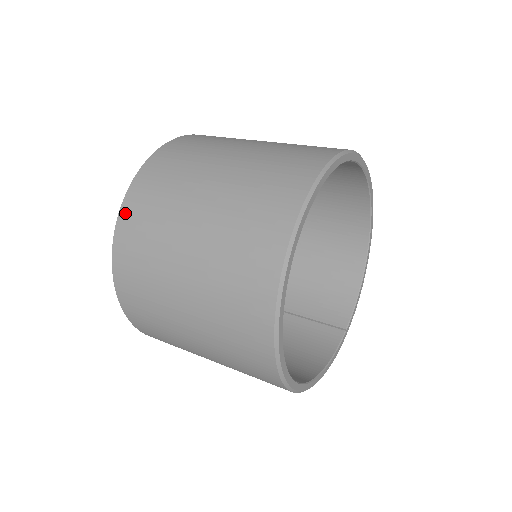
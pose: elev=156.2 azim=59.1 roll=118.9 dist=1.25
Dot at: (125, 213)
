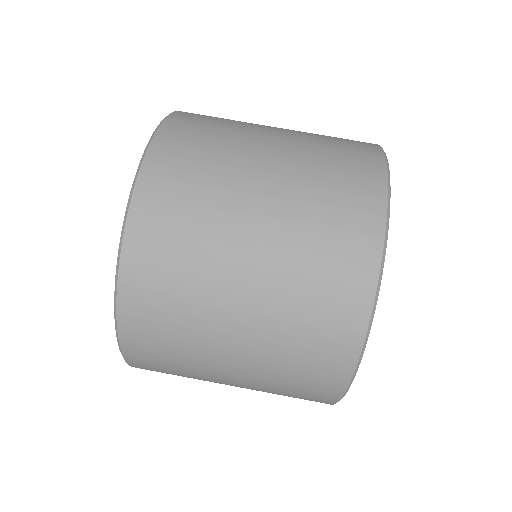
Dot at: occluded
